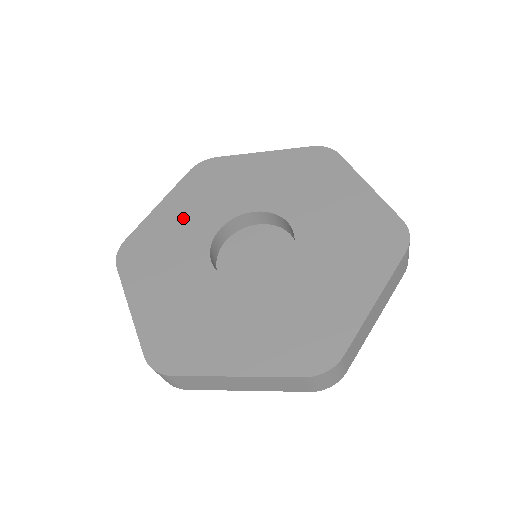
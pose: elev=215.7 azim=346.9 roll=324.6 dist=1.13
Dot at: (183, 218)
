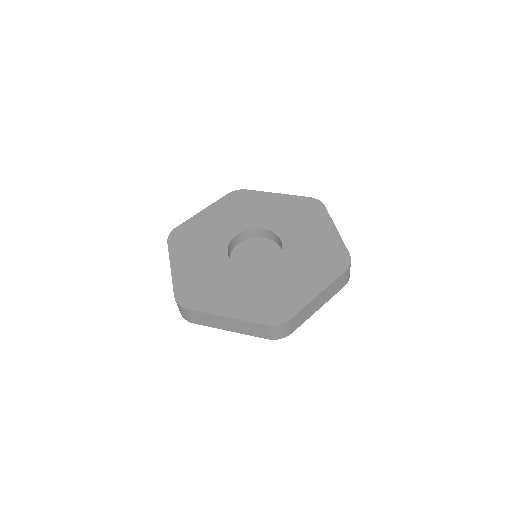
Dot at: (198, 263)
